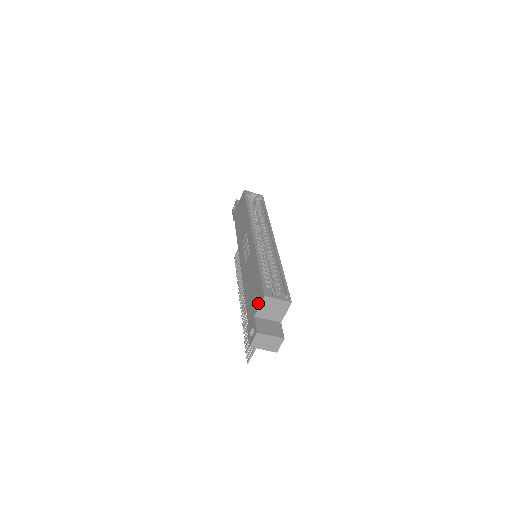
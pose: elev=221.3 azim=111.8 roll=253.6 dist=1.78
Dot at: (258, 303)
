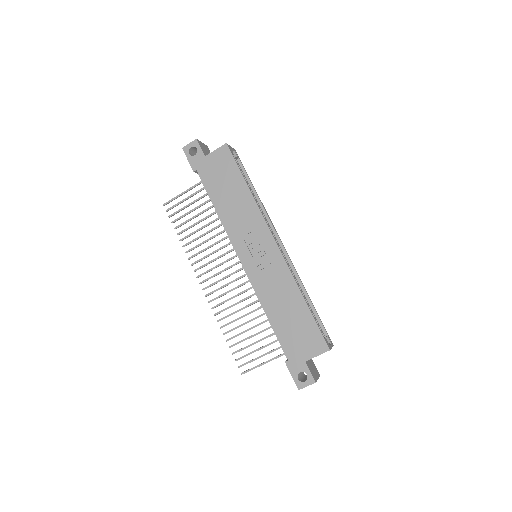
Dot at: (315, 351)
